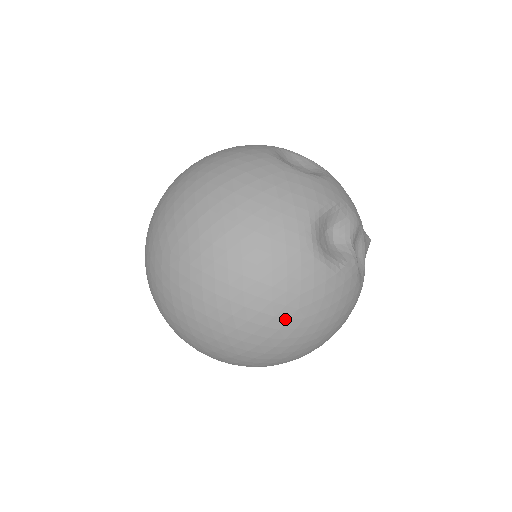
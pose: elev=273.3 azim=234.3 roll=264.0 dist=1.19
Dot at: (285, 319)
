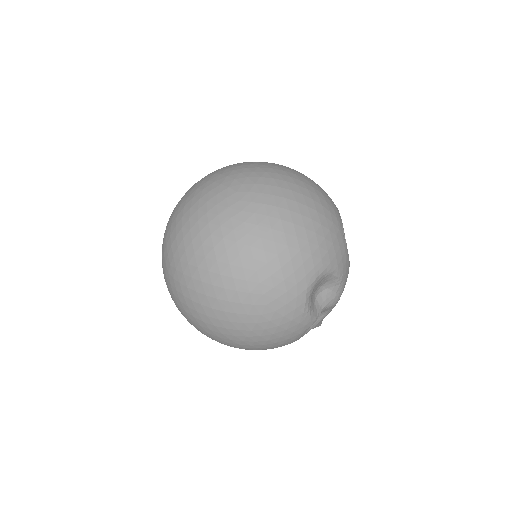
Dot at: (252, 302)
